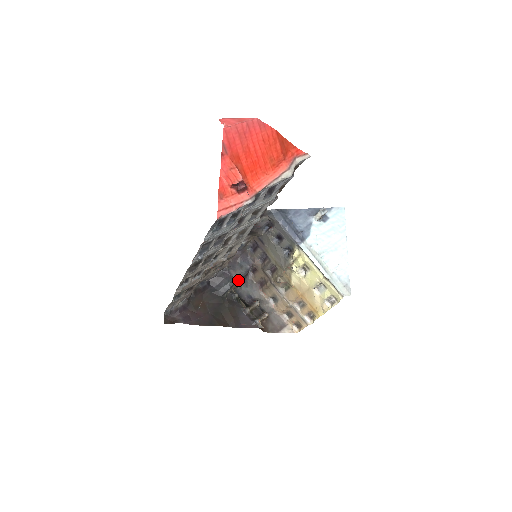
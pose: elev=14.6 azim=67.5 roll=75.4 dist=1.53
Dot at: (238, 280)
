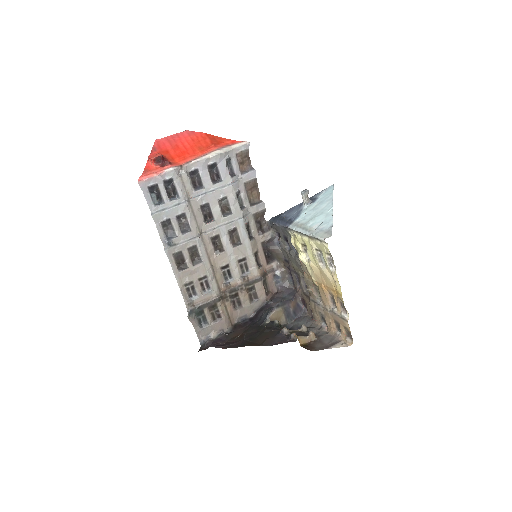
Dot at: (275, 306)
